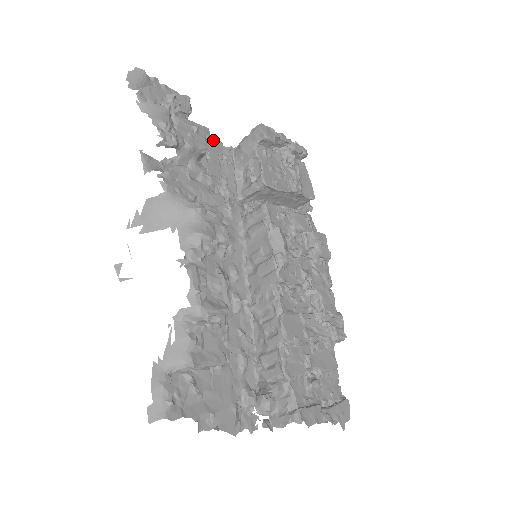
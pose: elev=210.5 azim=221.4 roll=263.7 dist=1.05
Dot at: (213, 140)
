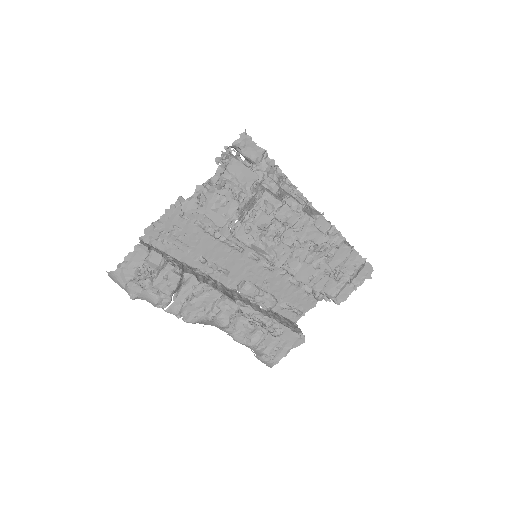
Dot at: (167, 214)
